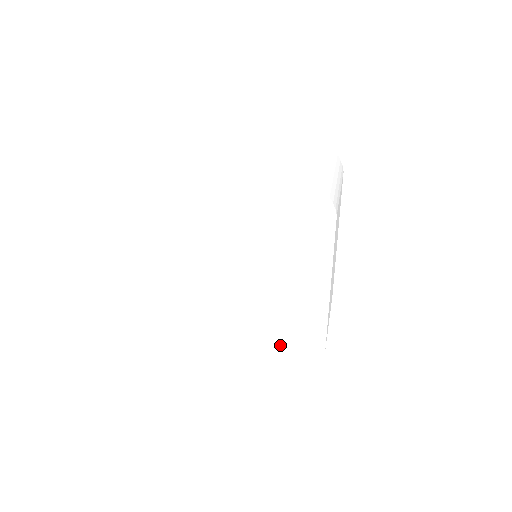
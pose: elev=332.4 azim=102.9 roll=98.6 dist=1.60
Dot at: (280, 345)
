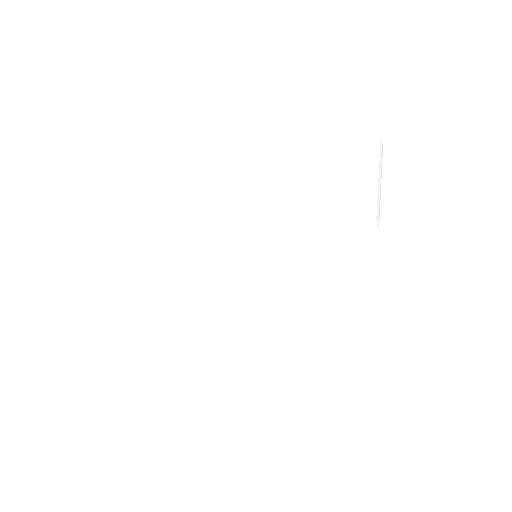
Dot at: (282, 363)
